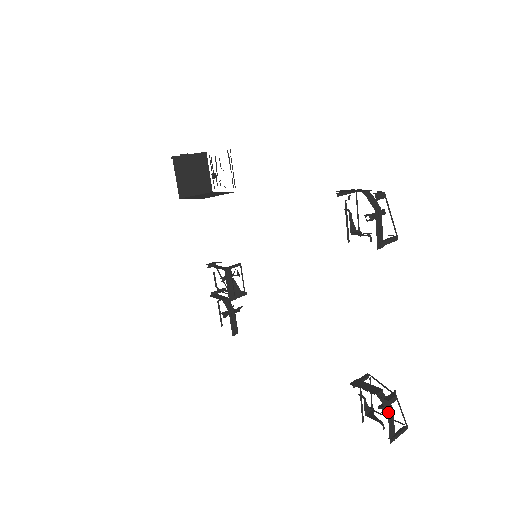
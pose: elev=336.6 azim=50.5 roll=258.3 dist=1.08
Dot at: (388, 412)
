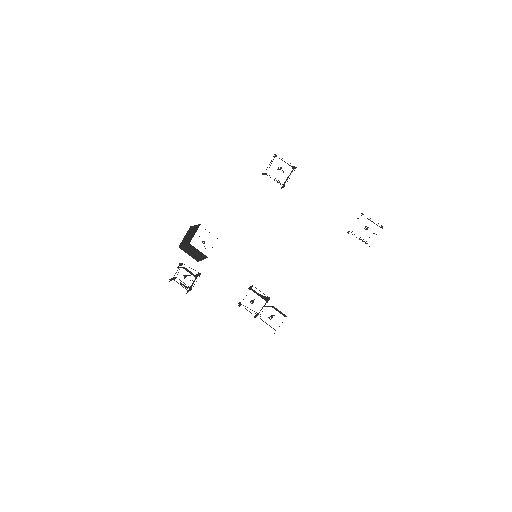
Dot at: occluded
